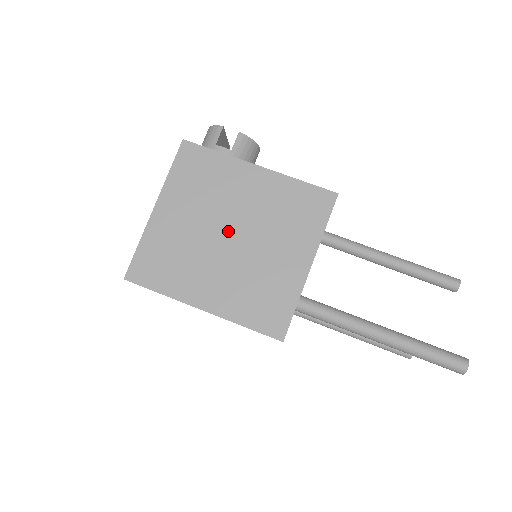
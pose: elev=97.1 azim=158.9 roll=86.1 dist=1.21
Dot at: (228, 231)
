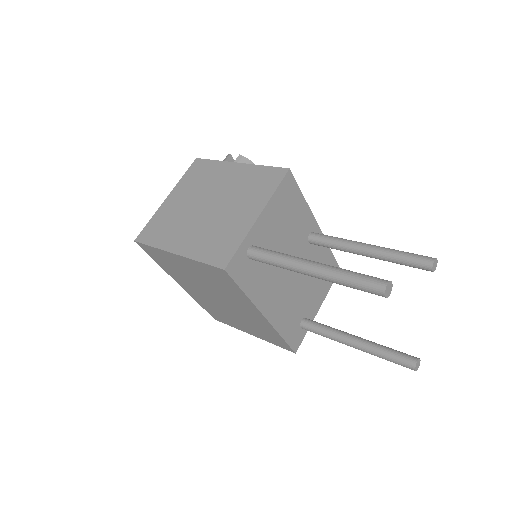
Dot at: (208, 203)
